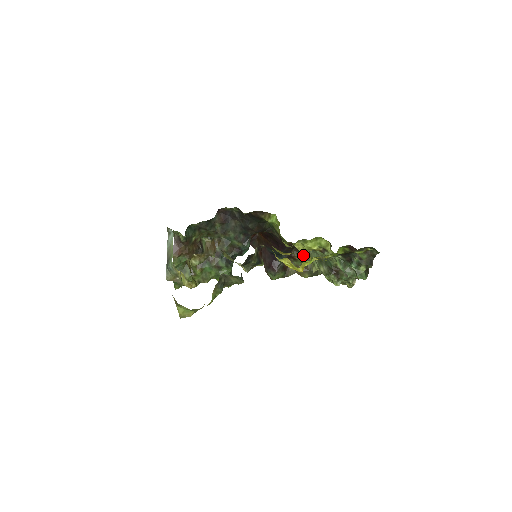
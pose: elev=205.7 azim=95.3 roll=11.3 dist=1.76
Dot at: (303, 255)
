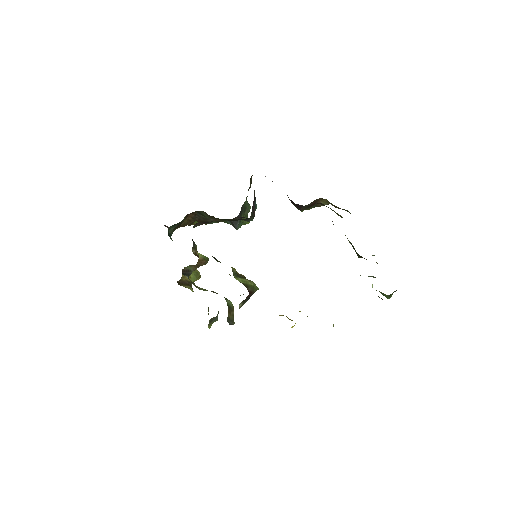
Dot at: occluded
